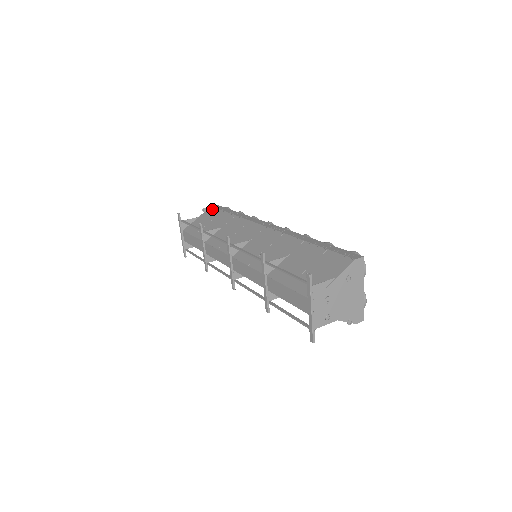
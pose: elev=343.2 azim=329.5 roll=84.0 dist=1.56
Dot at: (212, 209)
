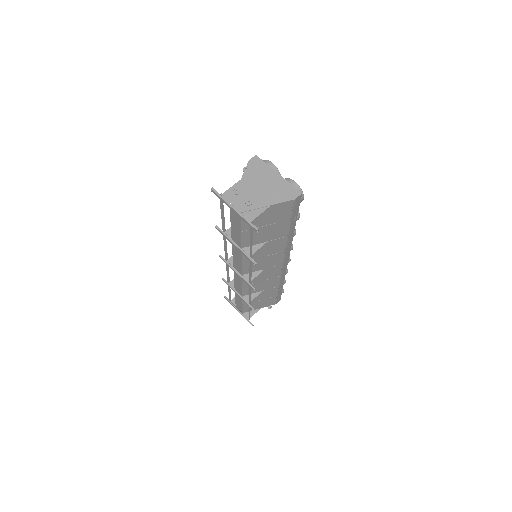
Dot at: occluded
